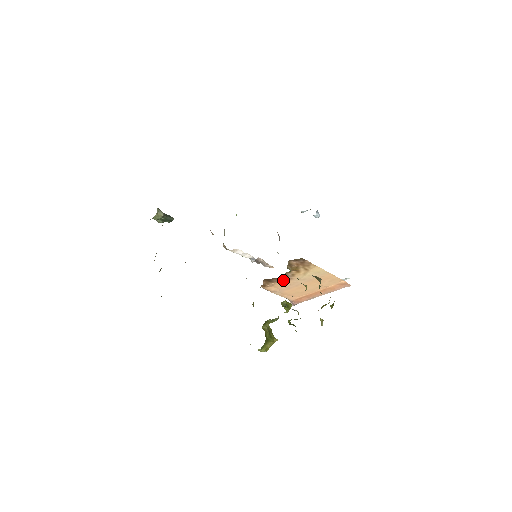
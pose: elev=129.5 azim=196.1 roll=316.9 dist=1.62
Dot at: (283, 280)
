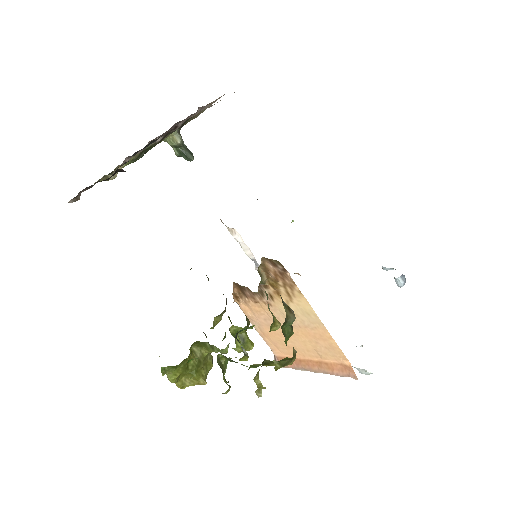
Dot at: (260, 300)
